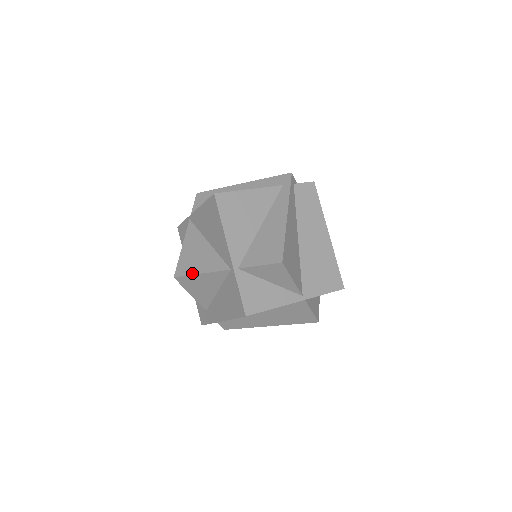
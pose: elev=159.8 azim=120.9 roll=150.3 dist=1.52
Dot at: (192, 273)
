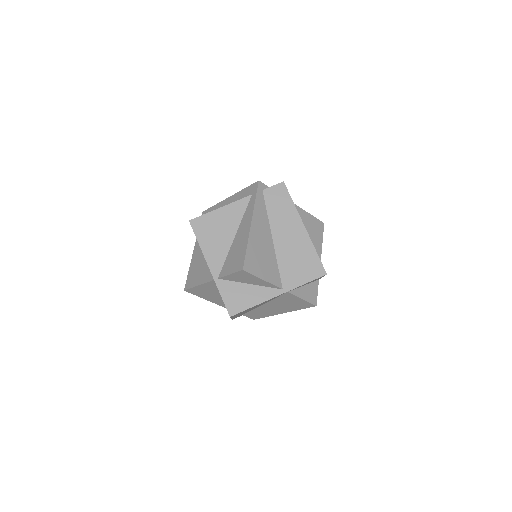
Dot at: (193, 286)
